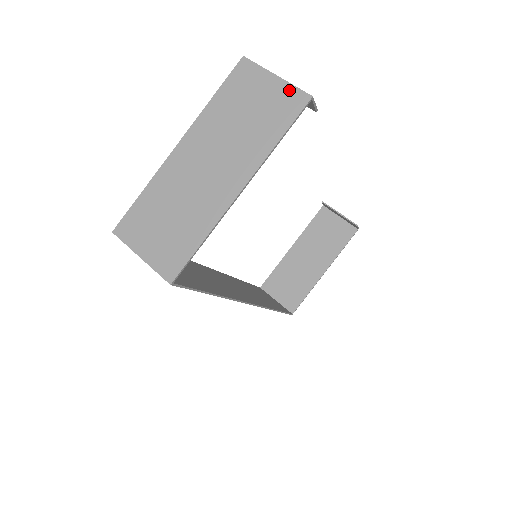
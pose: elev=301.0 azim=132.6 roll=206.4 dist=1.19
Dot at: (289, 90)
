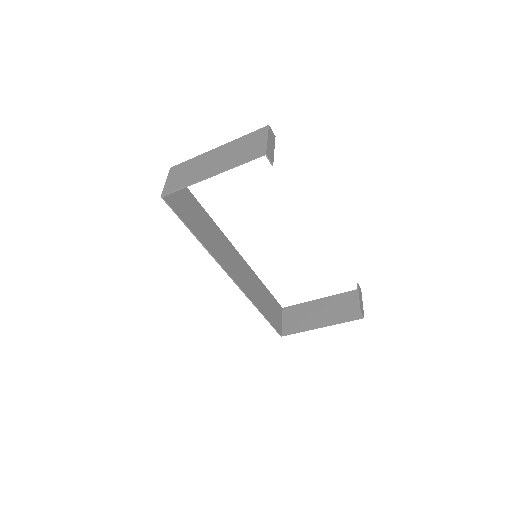
Dot at: (264, 147)
